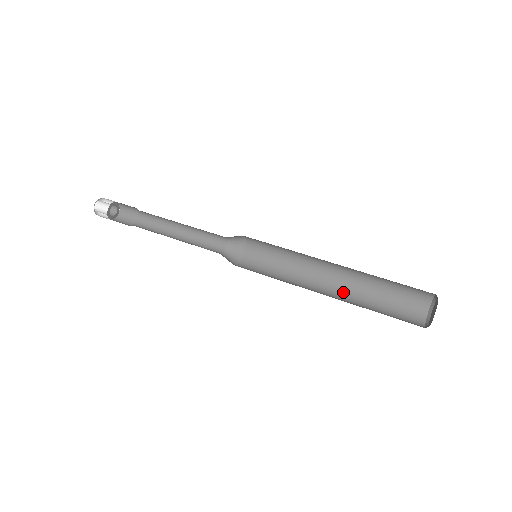
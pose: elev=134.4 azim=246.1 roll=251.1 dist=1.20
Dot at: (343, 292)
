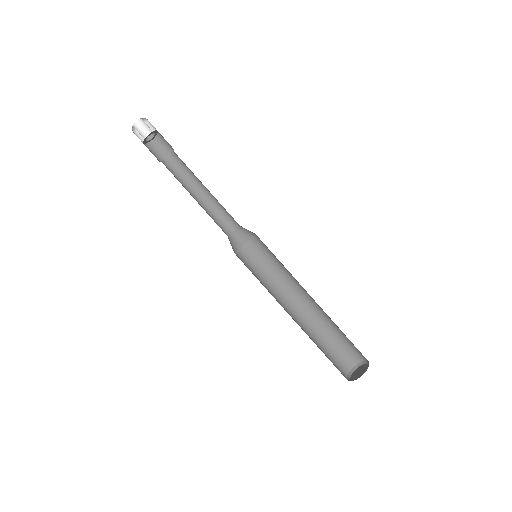
Dot at: (304, 320)
